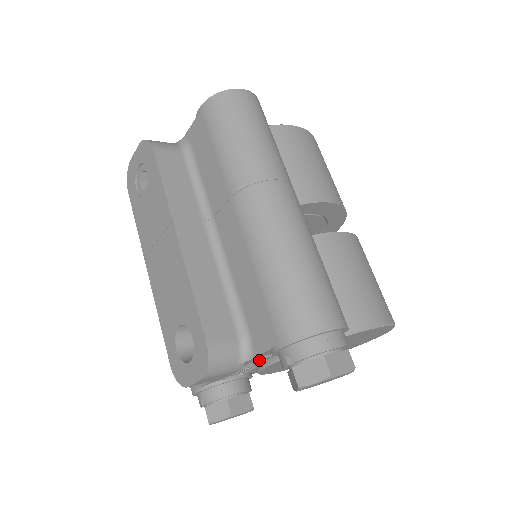
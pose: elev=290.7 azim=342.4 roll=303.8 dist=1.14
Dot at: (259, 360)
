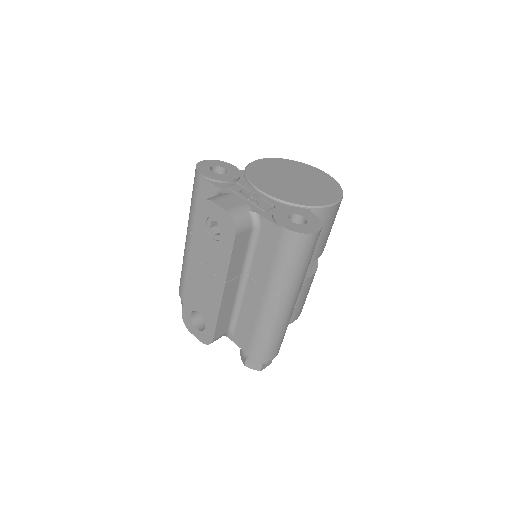
Dot at: occluded
